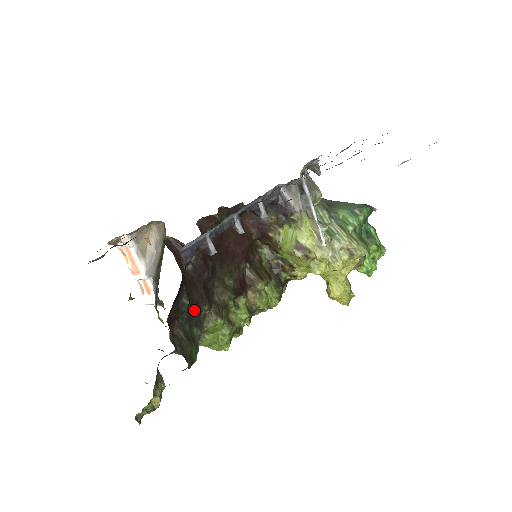
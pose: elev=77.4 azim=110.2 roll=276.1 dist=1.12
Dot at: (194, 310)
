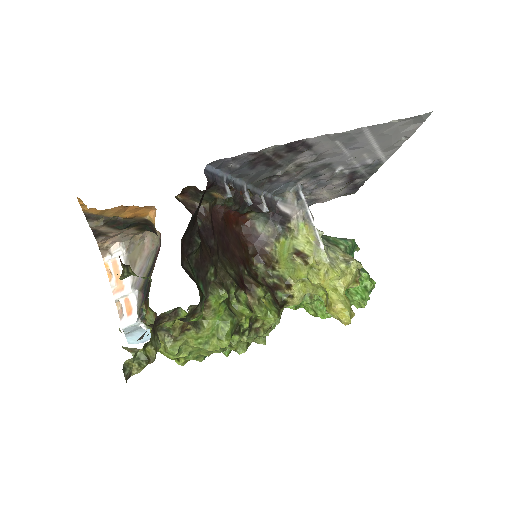
Dot at: (202, 262)
